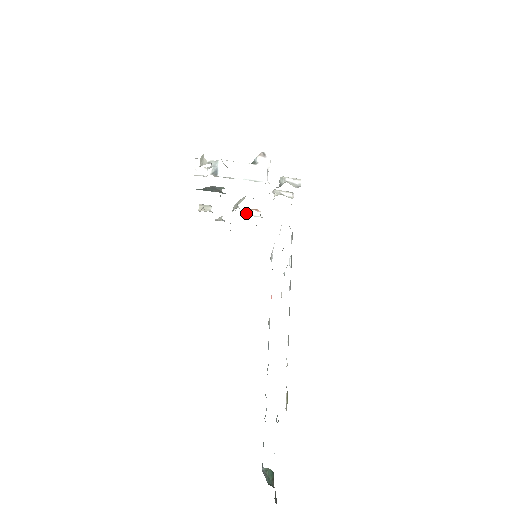
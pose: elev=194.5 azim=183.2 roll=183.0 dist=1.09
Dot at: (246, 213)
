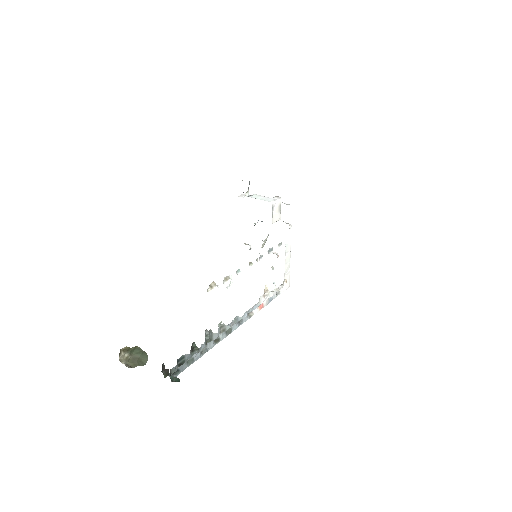
Dot at: occluded
